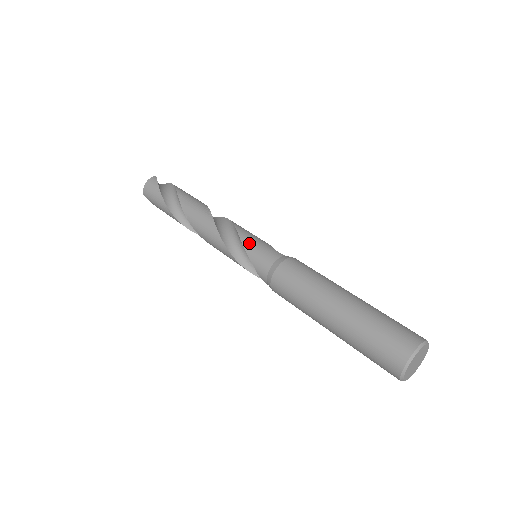
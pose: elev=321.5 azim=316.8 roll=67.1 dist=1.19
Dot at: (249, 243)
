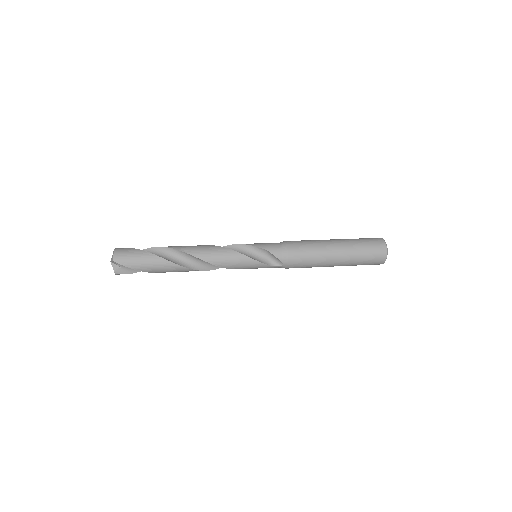
Dot at: occluded
